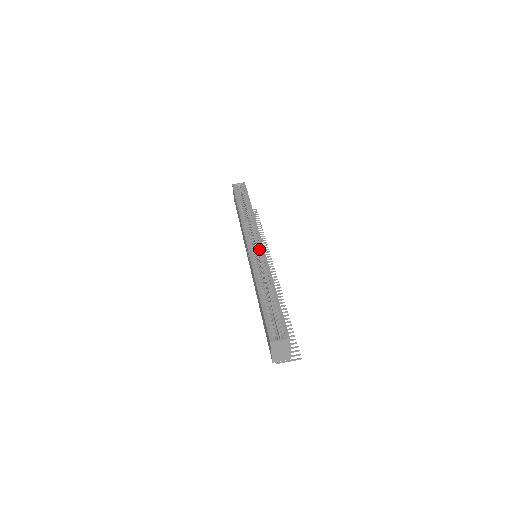
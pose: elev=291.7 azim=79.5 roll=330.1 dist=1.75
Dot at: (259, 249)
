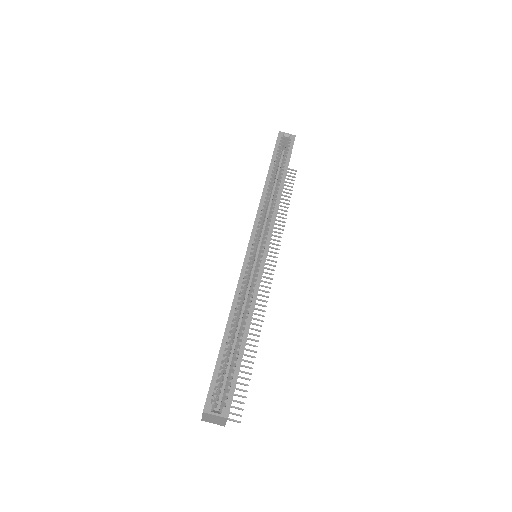
Dot at: (261, 255)
